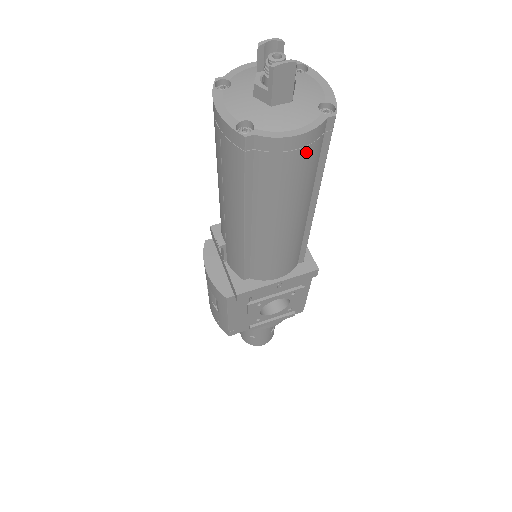
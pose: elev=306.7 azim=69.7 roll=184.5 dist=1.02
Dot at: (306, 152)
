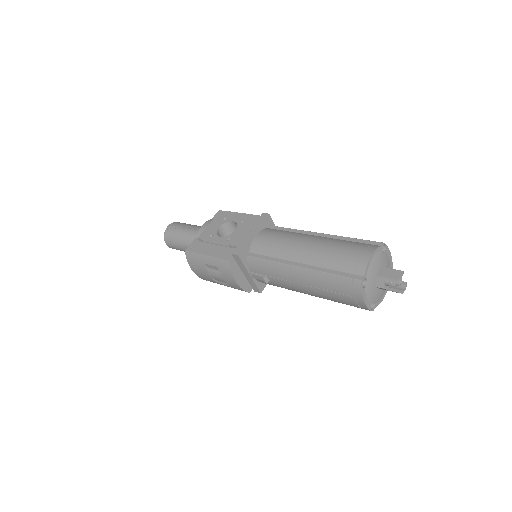
Dot at: occluded
